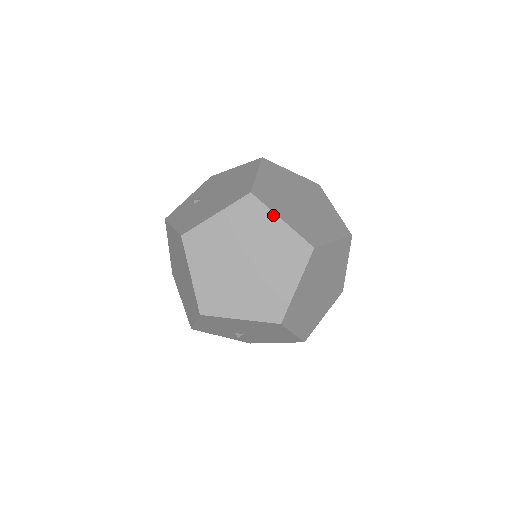
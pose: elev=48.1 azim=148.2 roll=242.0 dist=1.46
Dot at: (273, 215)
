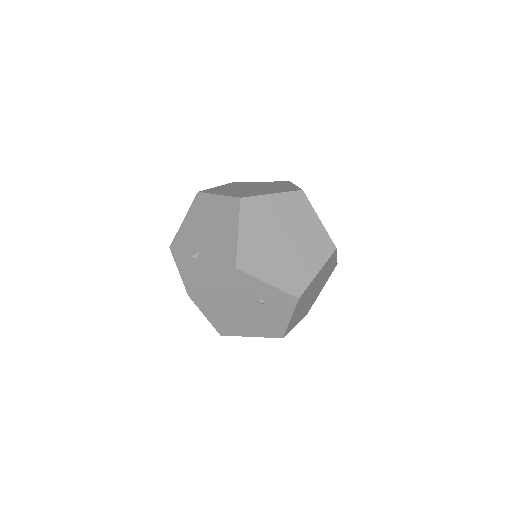
Dot at: (292, 184)
